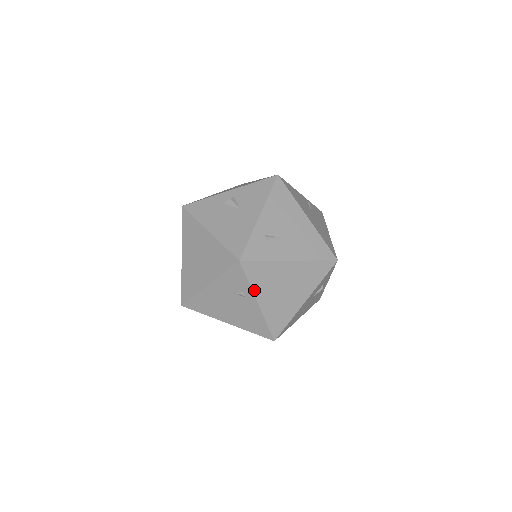
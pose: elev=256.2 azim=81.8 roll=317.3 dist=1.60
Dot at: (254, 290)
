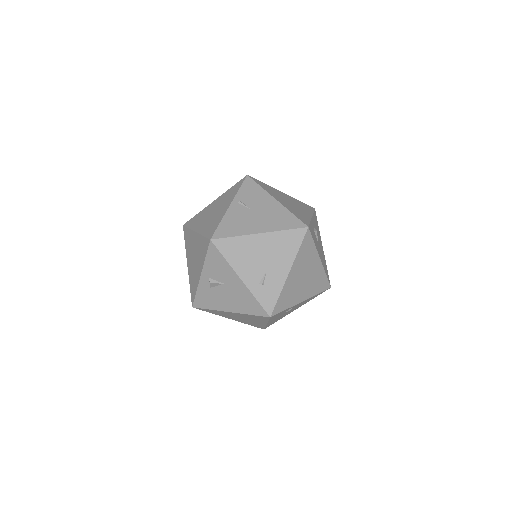
Dot at: (293, 305)
